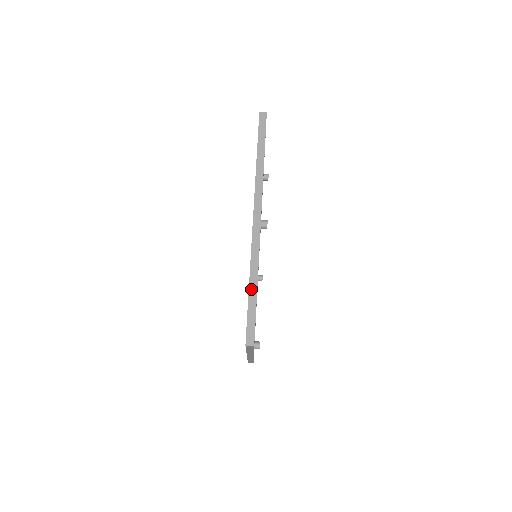
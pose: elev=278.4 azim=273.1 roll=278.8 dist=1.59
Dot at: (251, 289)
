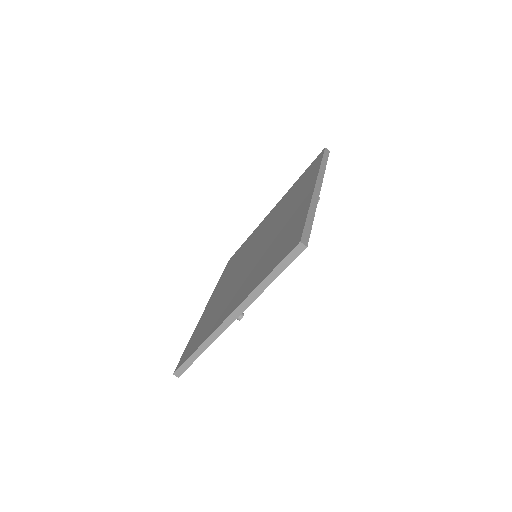
Dot at: (196, 353)
